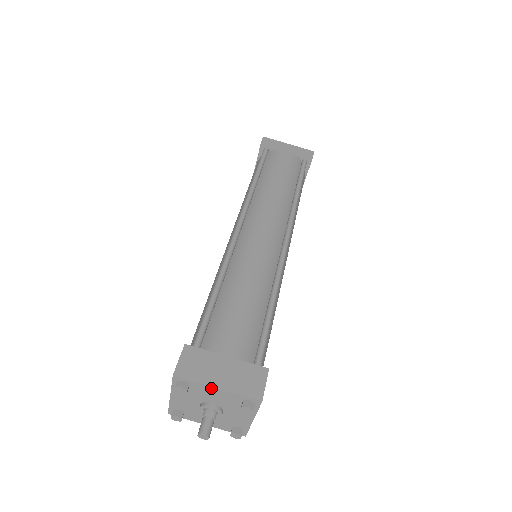
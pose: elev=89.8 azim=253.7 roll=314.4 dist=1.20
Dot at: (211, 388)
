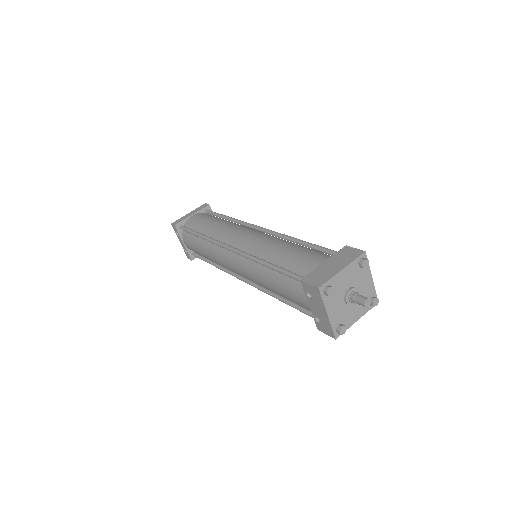
Dot at: (340, 274)
